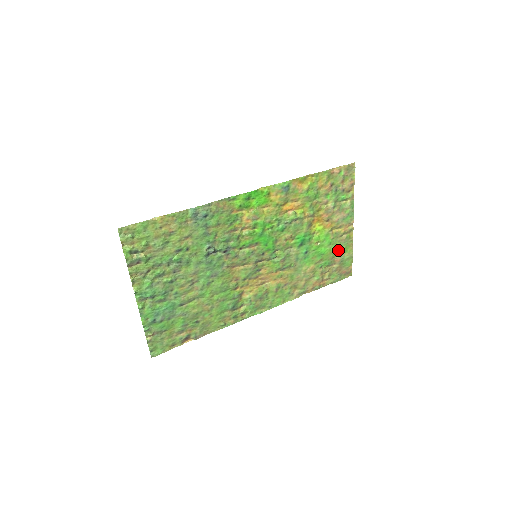
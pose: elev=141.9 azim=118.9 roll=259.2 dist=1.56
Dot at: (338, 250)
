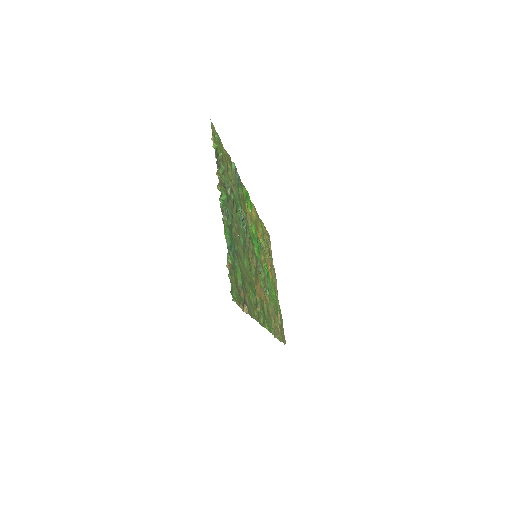
Dot at: (277, 306)
